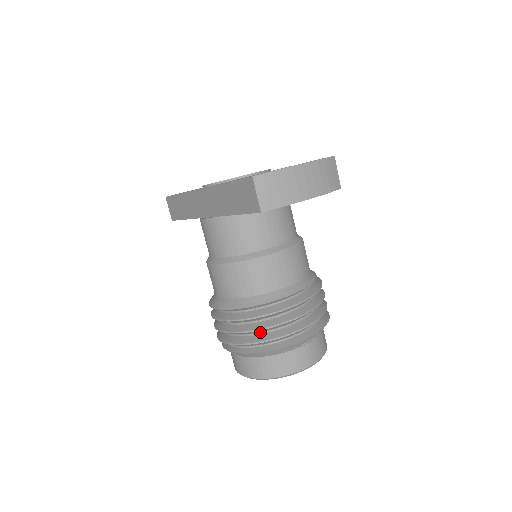
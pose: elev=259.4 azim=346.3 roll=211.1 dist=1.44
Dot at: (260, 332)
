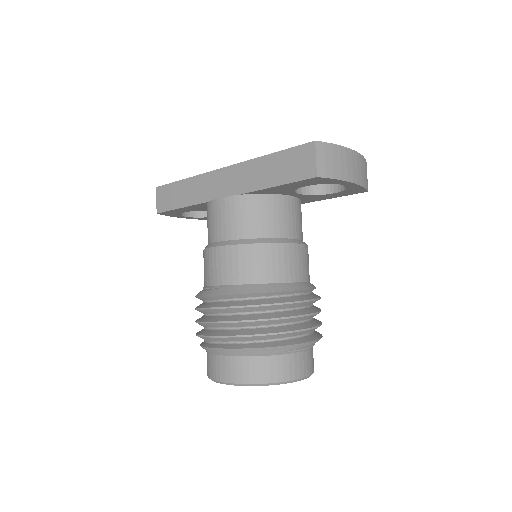
Dot at: (265, 325)
